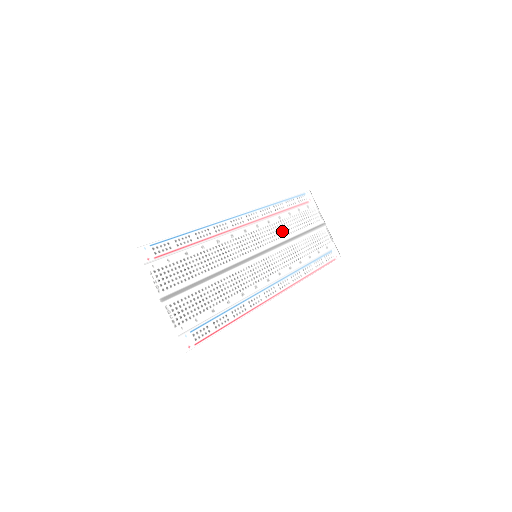
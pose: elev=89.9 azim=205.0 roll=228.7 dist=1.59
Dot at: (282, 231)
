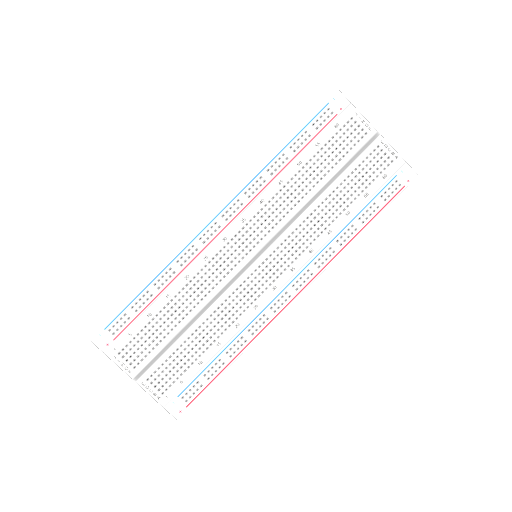
Dot at: (288, 201)
